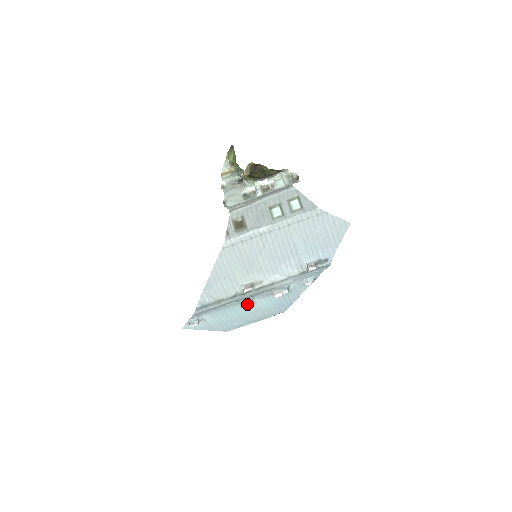
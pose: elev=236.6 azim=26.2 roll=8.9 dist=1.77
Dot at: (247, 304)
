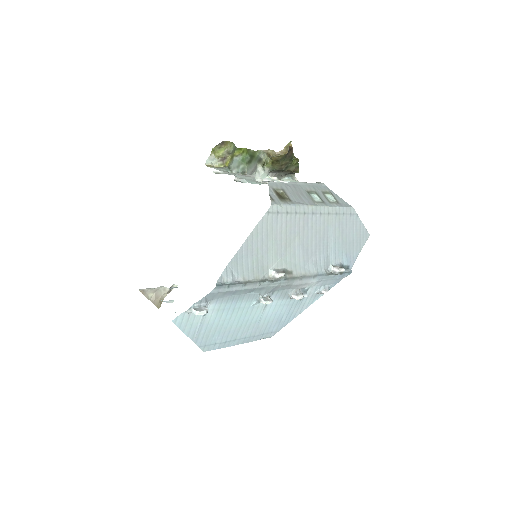
Dot at: (267, 299)
